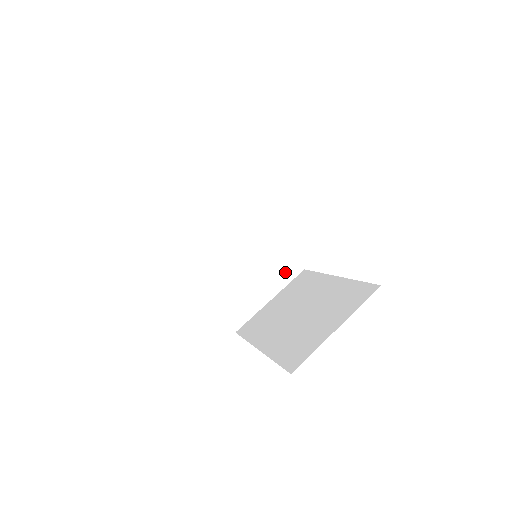
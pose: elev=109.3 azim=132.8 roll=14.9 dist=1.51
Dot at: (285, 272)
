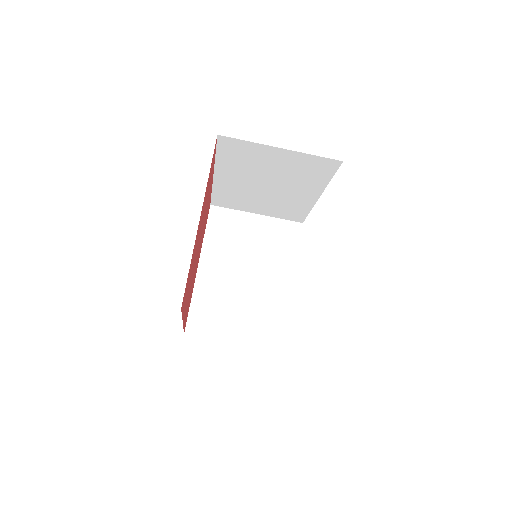
Dot at: (288, 215)
